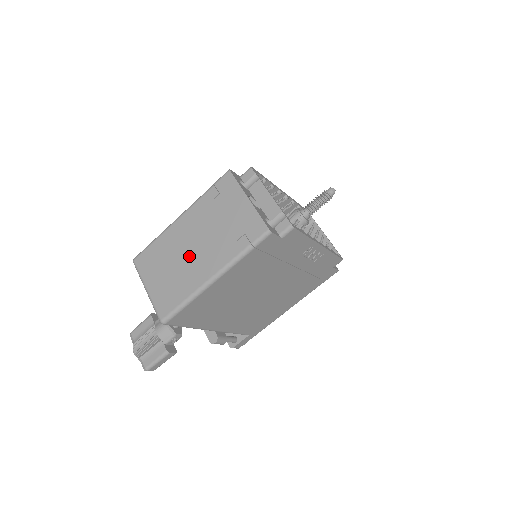
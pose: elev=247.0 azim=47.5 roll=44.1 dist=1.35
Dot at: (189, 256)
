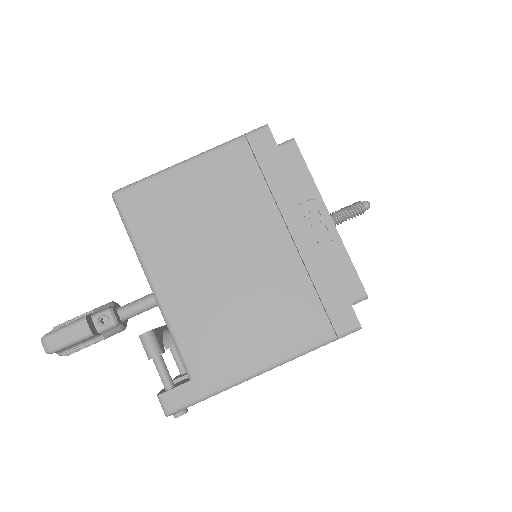
Dot at: occluded
